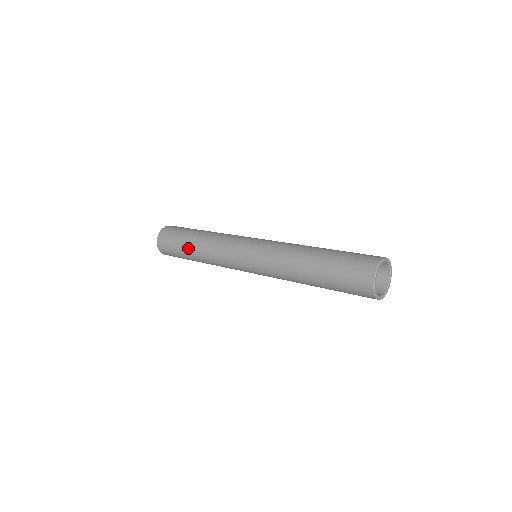
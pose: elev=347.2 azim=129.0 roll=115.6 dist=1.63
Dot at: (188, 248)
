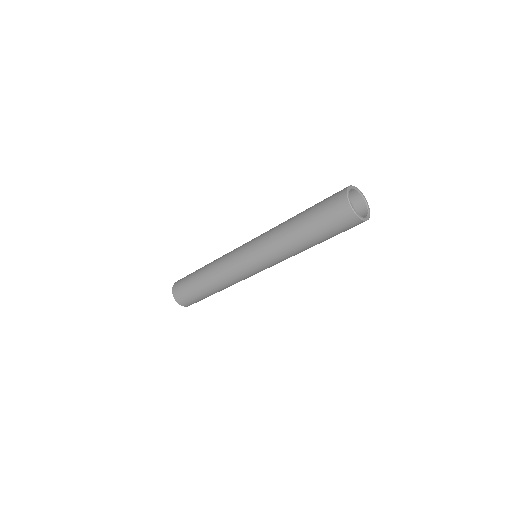
Dot at: (198, 277)
